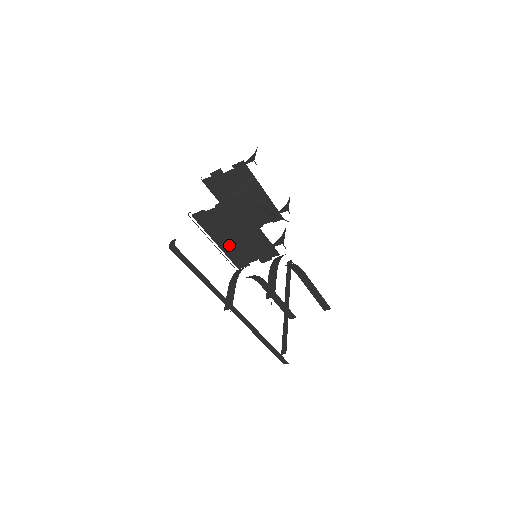
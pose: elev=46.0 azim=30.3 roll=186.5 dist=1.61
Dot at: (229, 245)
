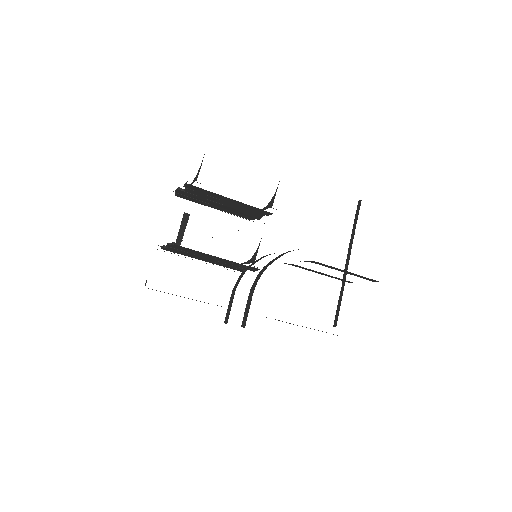
Dot at: (212, 262)
